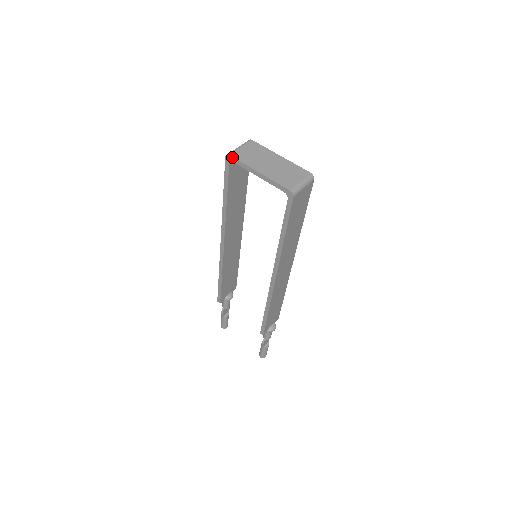
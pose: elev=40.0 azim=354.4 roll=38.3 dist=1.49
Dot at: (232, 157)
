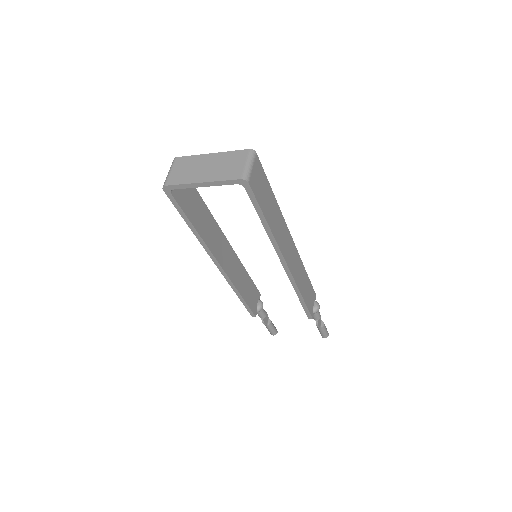
Dot at: (169, 186)
